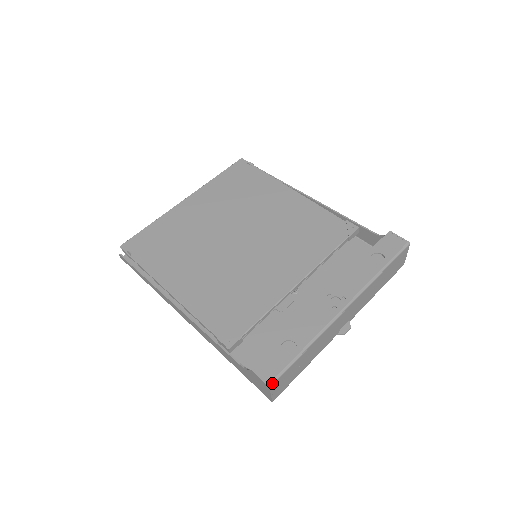
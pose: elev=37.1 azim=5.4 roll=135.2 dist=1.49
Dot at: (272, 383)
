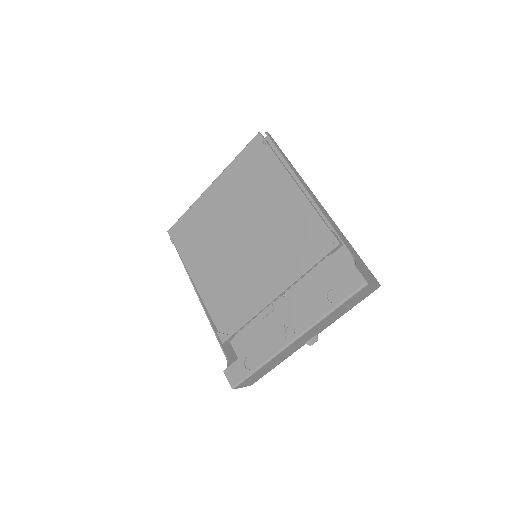
Dot at: (235, 387)
